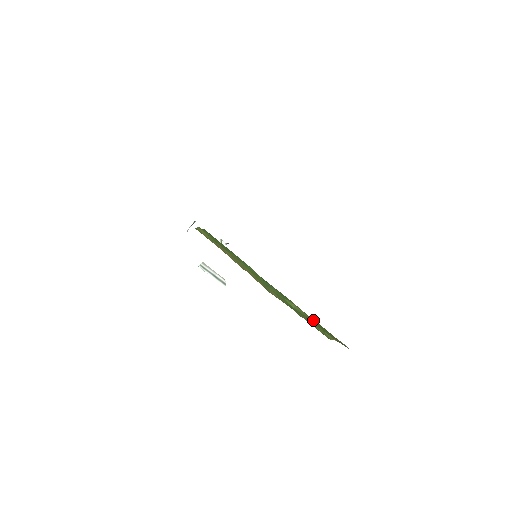
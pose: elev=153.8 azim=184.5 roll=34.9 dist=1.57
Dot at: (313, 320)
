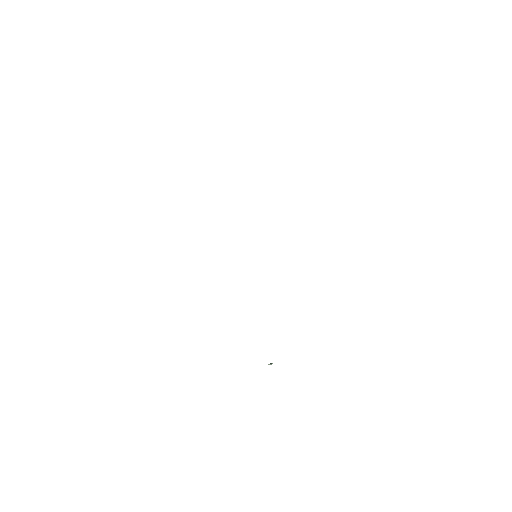
Dot at: occluded
